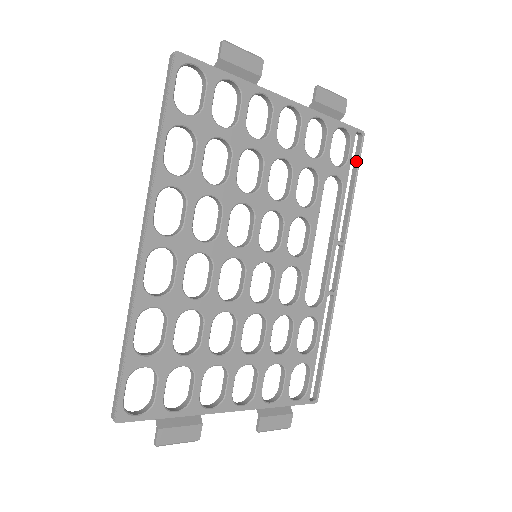
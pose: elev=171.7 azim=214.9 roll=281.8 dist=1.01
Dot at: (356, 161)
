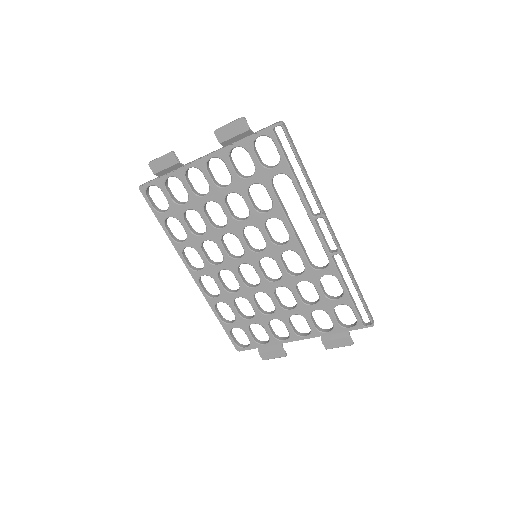
Dot at: (291, 148)
